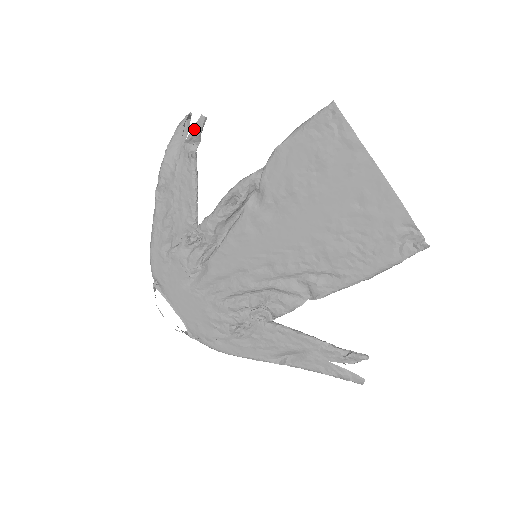
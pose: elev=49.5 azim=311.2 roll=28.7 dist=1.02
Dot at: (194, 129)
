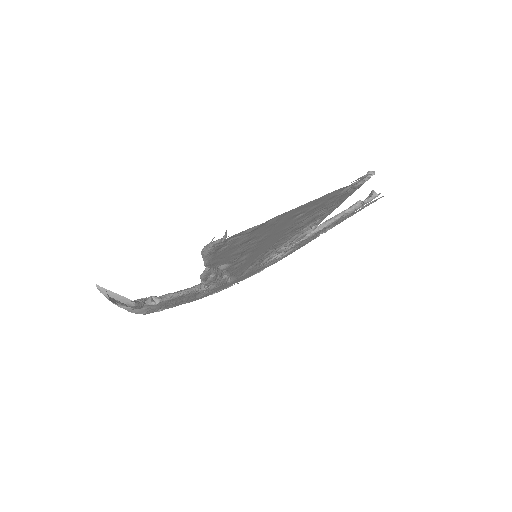
Dot at: occluded
